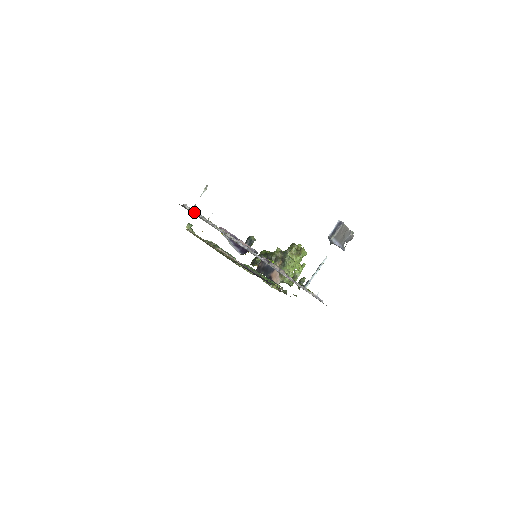
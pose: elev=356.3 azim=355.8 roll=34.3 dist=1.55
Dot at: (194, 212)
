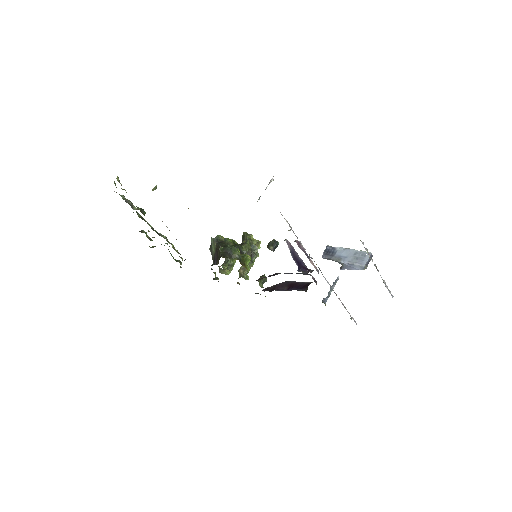
Dot at: (368, 252)
